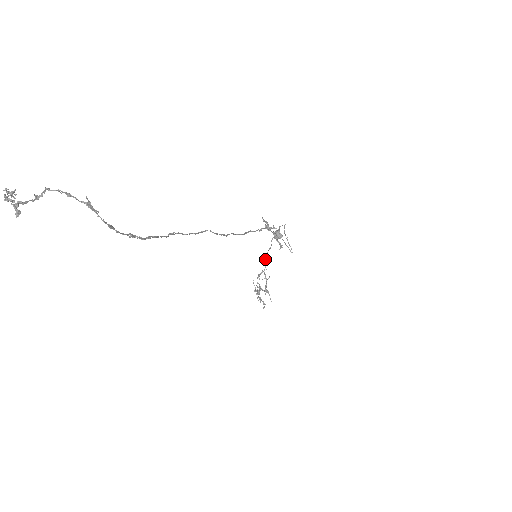
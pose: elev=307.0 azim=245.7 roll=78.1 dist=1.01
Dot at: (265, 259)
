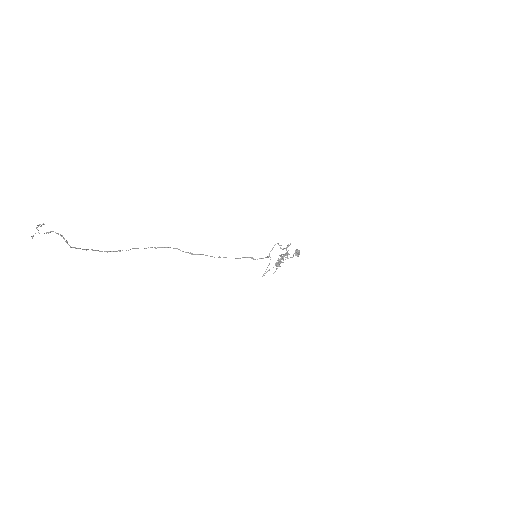
Dot at: (283, 254)
